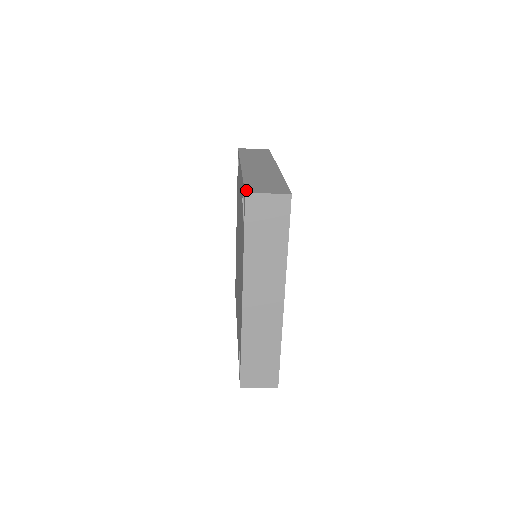
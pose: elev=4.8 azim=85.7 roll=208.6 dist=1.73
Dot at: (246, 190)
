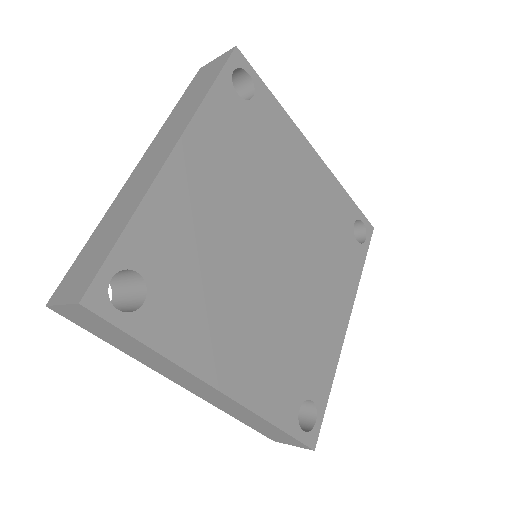
Dot at: occluded
